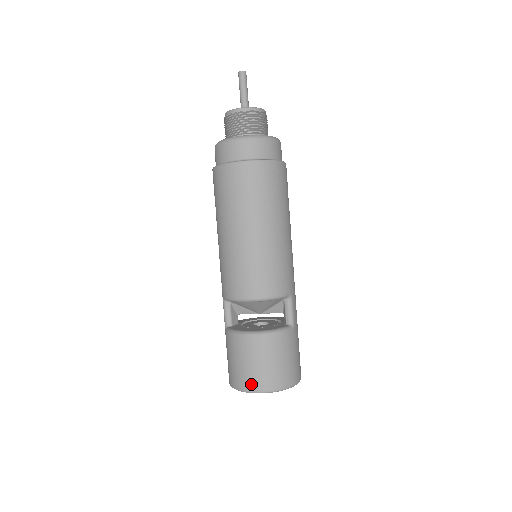
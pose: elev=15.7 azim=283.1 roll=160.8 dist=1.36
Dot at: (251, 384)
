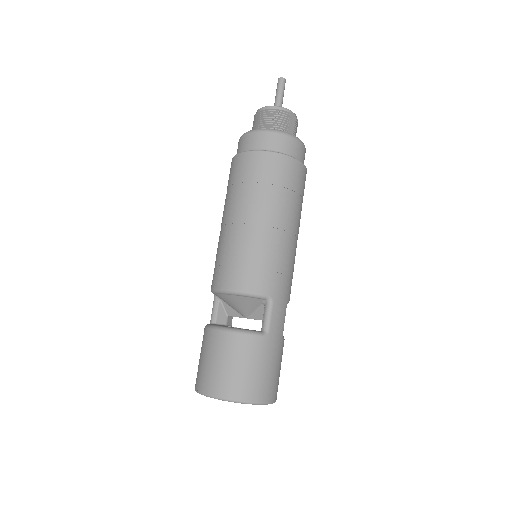
Dot at: (204, 384)
